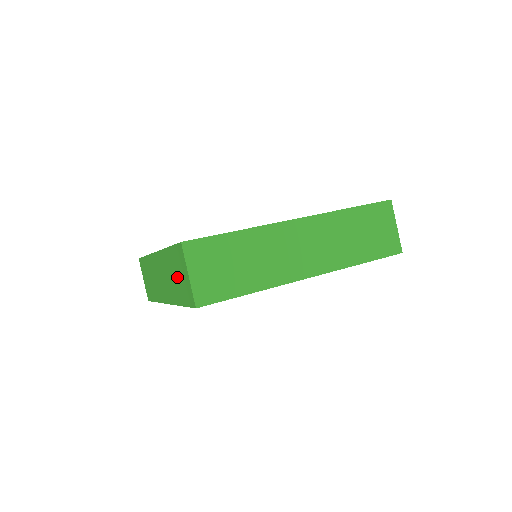
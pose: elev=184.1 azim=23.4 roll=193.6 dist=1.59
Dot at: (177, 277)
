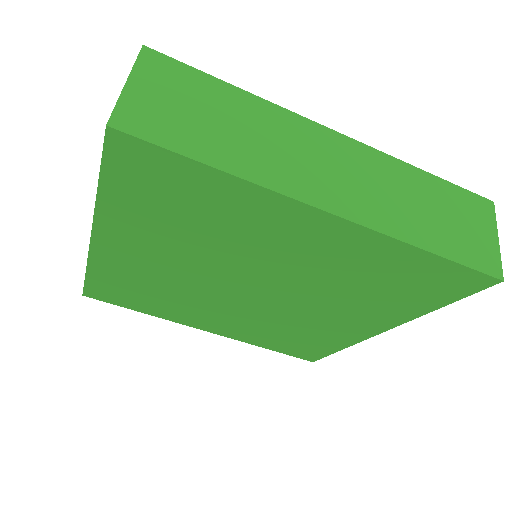
Dot at: occluded
